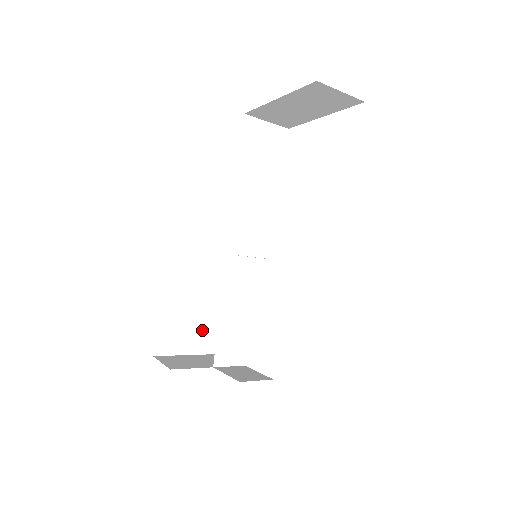
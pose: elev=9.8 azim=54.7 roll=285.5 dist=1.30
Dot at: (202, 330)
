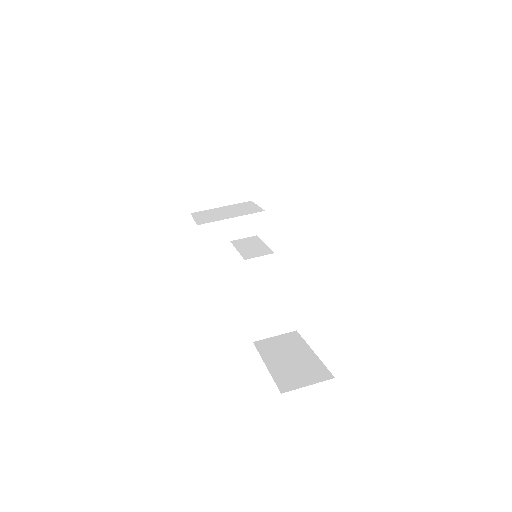
Dot at: occluded
